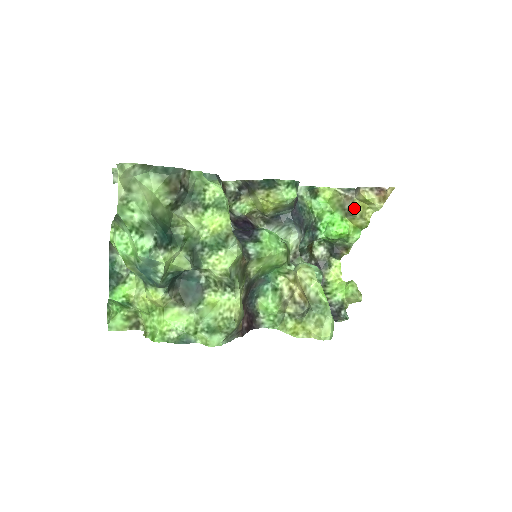
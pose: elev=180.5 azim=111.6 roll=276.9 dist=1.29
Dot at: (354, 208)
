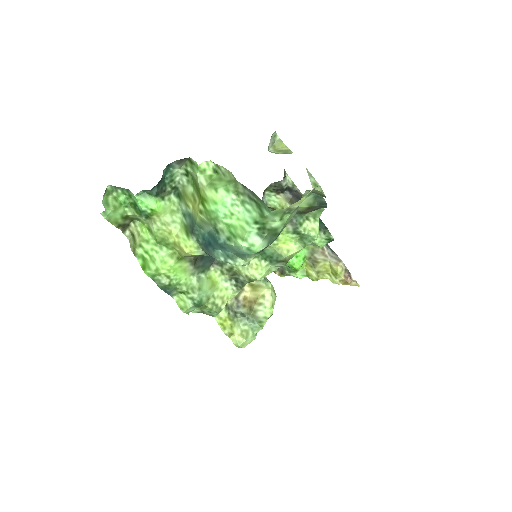
Dot at: (321, 264)
